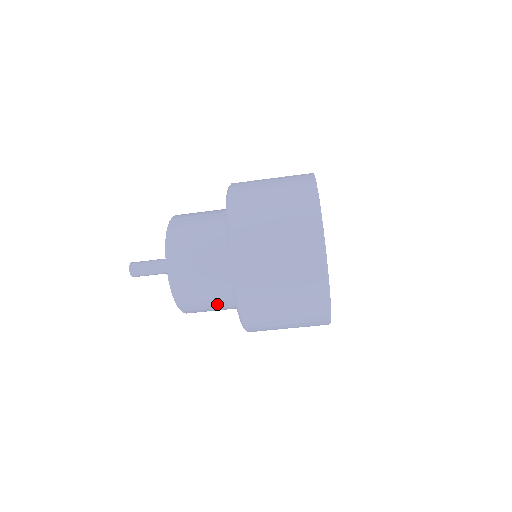
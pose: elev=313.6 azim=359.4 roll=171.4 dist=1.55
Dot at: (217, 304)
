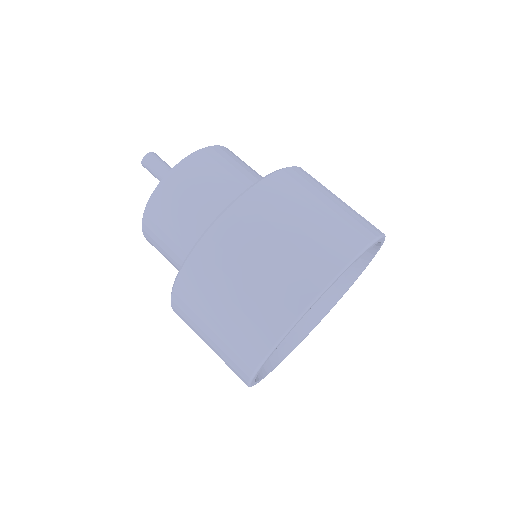
Dot at: occluded
